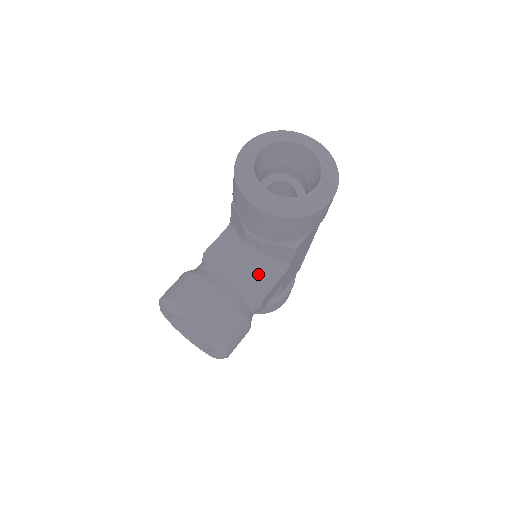
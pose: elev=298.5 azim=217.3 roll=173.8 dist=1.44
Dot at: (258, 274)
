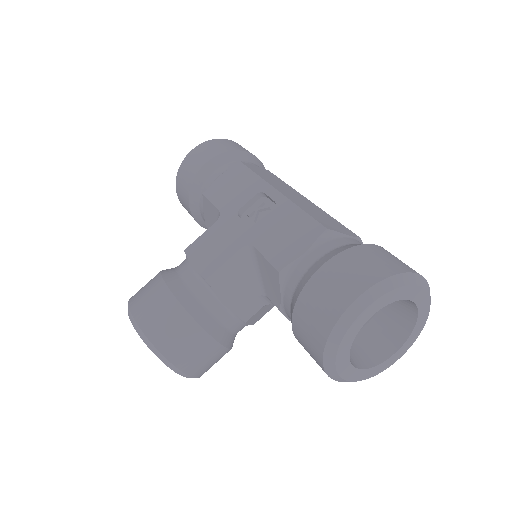
Dot at: (261, 312)
